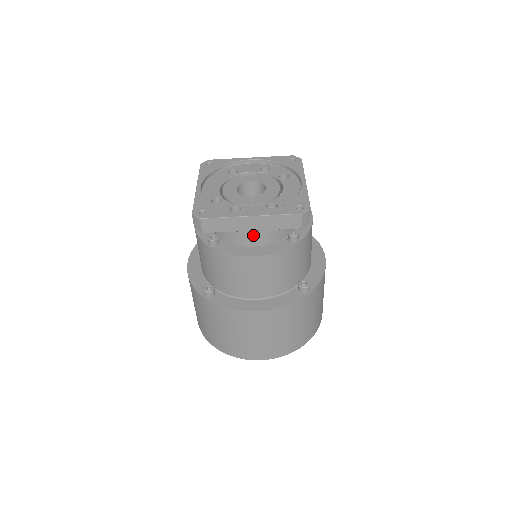
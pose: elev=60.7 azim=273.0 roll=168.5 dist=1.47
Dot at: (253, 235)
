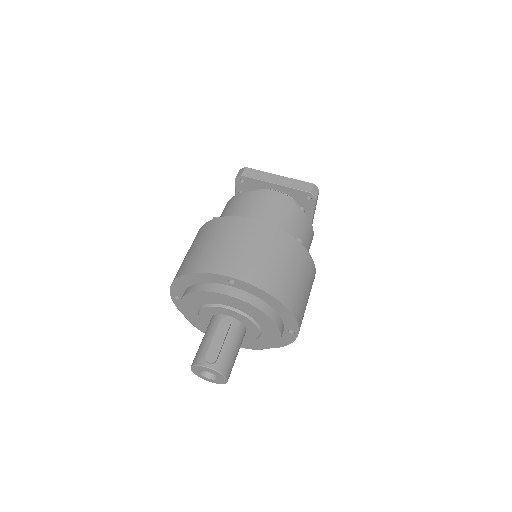
Dot at: (273, 193)
